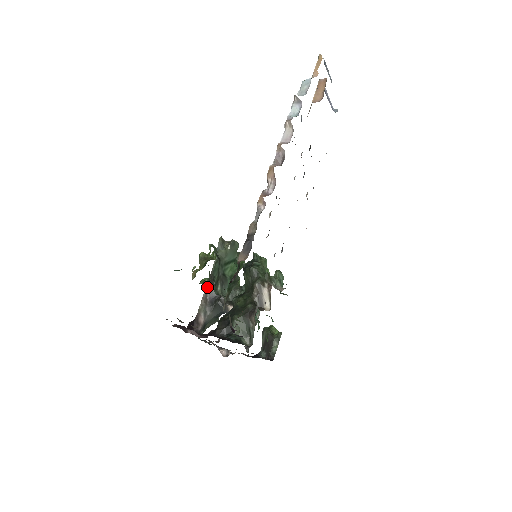
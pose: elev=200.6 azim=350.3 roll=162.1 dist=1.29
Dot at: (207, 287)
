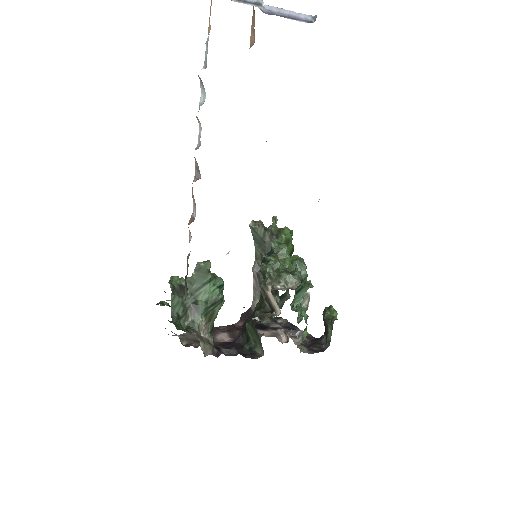
Dot at: (254, 275)
